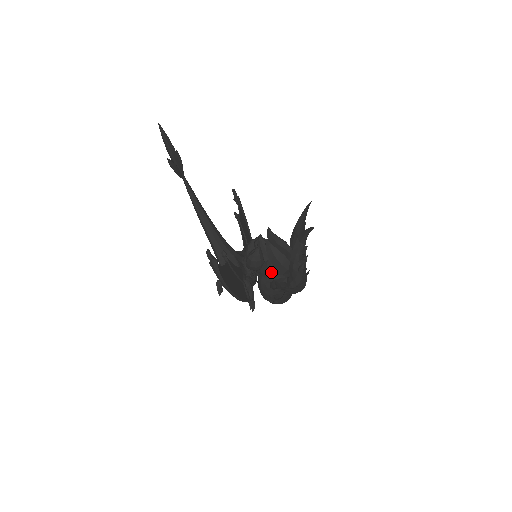
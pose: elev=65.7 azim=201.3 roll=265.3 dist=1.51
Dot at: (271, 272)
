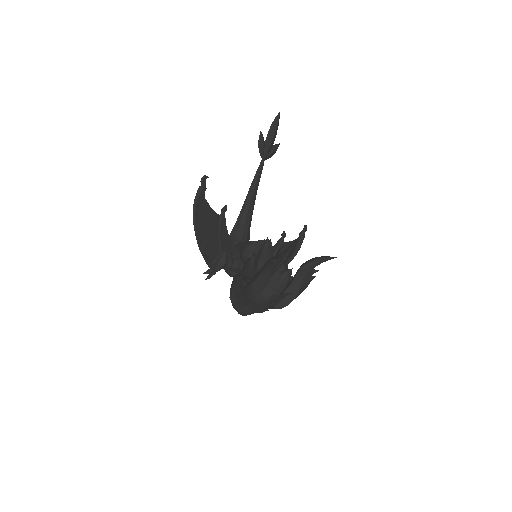
Dot at: (248, 268)
